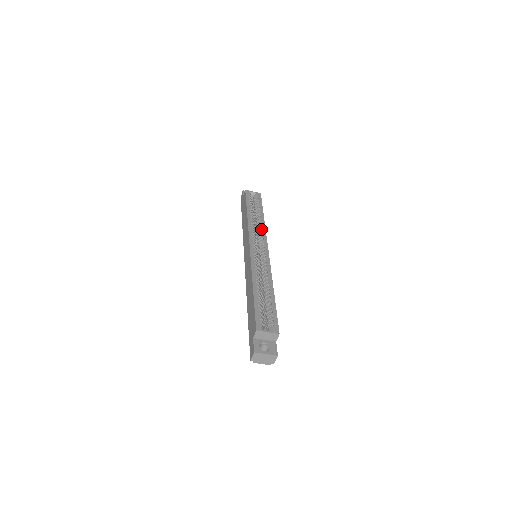
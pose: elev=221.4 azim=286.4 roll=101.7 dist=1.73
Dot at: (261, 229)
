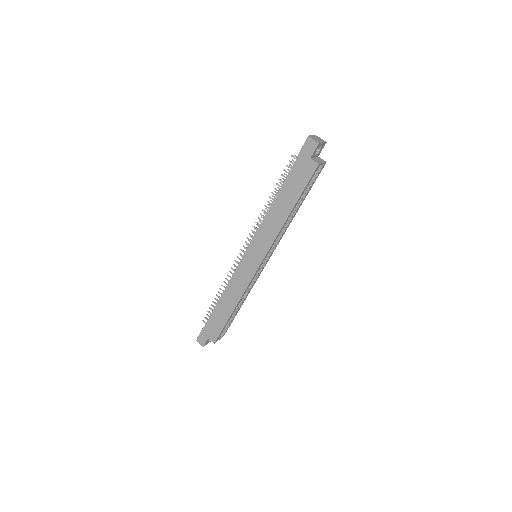
Dot at: occluded
